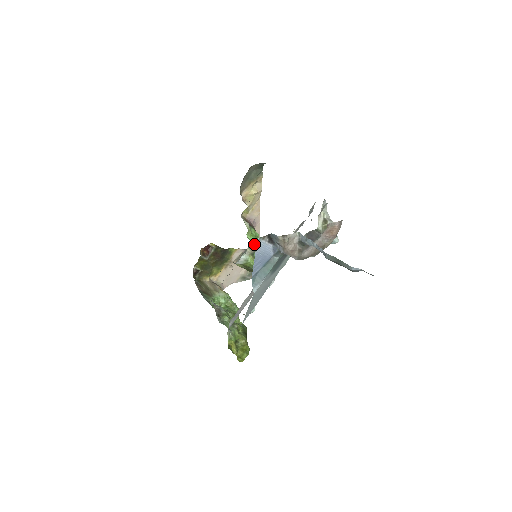
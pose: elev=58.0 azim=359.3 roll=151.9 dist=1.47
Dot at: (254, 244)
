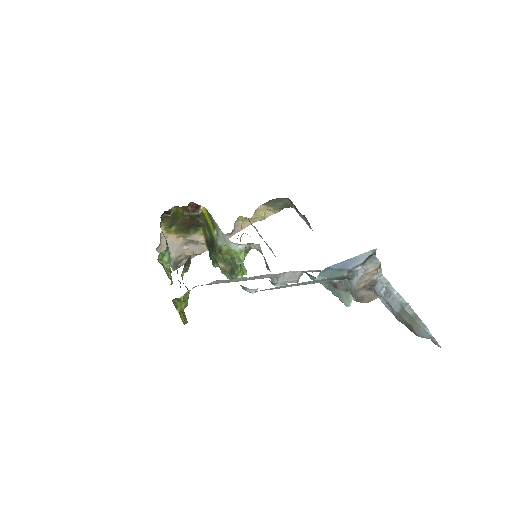
Dot at: occluded
